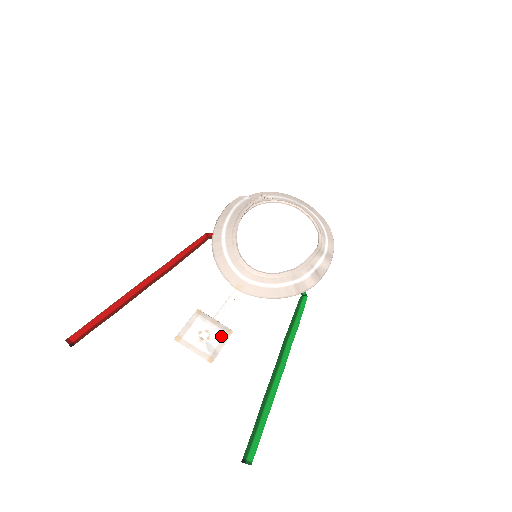
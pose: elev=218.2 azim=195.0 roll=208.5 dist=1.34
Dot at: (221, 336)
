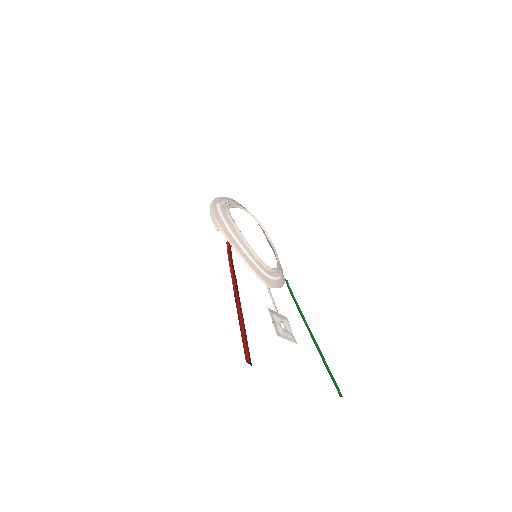
Dot at: (287, 323)
